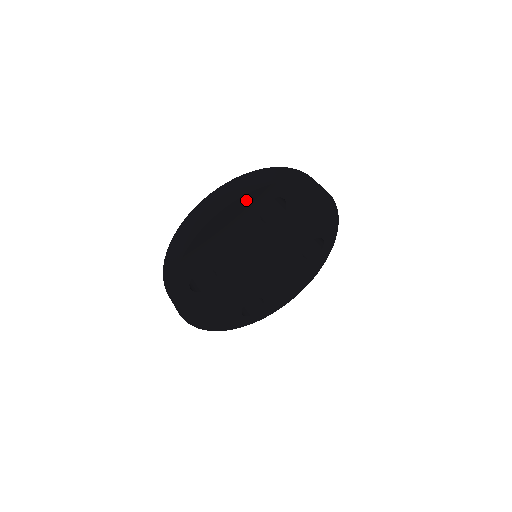
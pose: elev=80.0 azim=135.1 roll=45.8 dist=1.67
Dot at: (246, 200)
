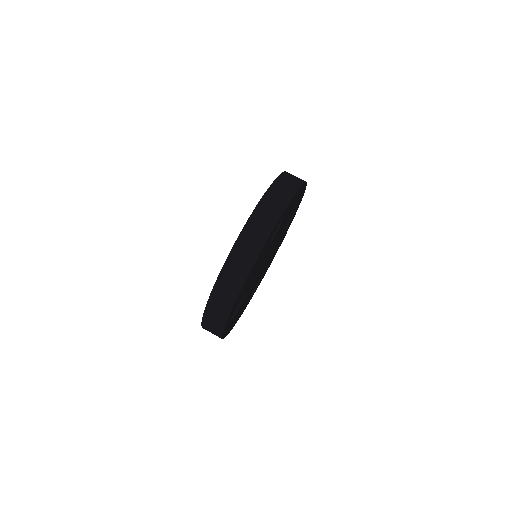
Dot at: (265, 245)
